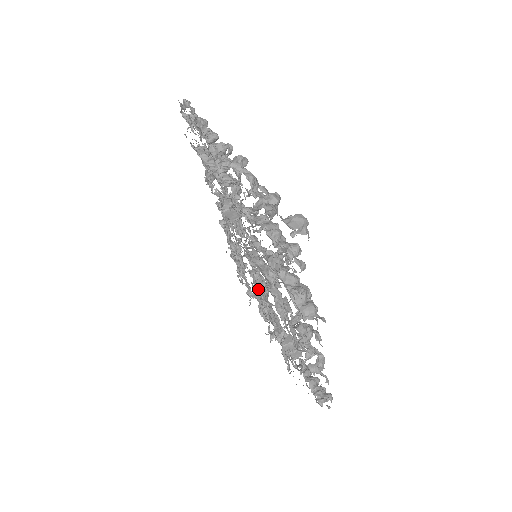
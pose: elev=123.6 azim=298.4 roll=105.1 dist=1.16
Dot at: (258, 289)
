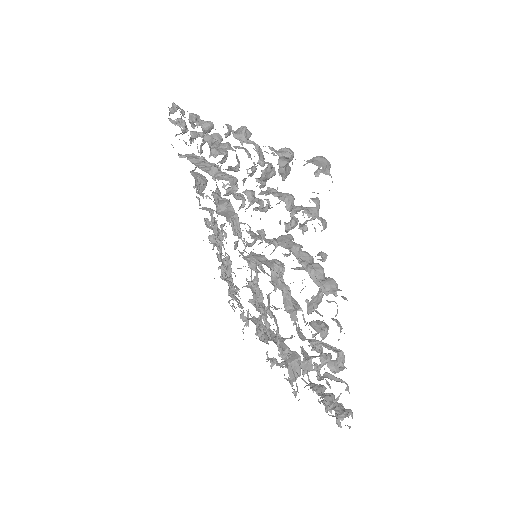
Dot at: (256, 303)
